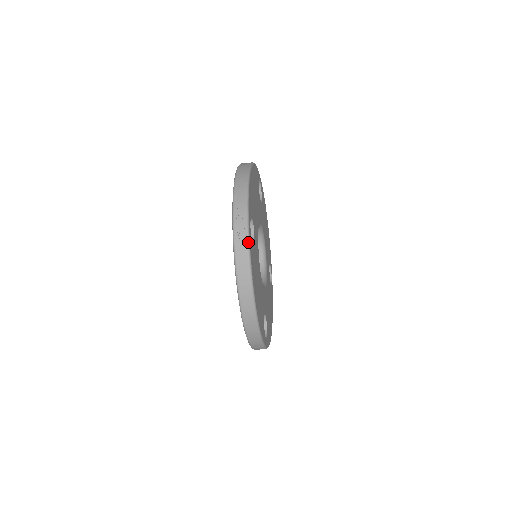
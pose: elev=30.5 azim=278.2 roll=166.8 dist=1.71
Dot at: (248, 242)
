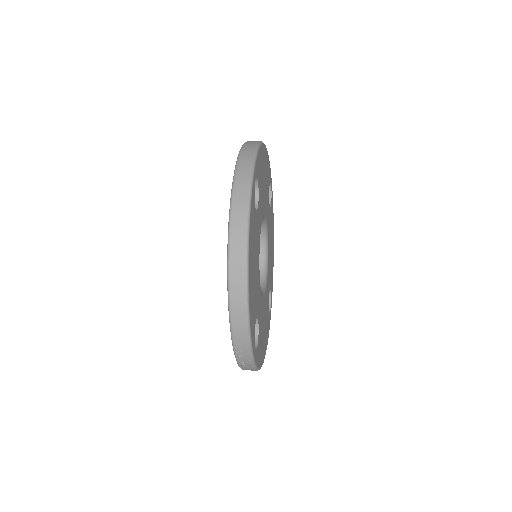
Dot at: (255, 367)
